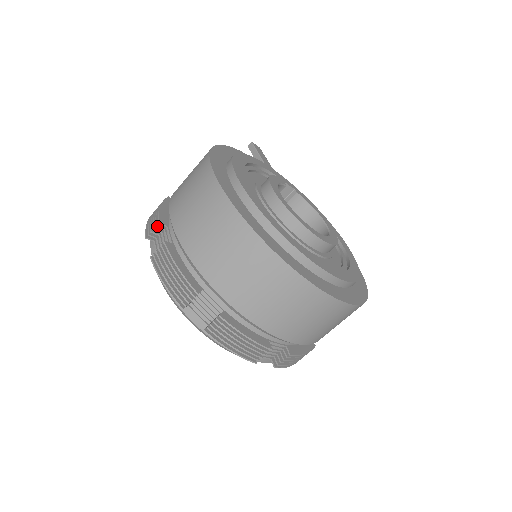
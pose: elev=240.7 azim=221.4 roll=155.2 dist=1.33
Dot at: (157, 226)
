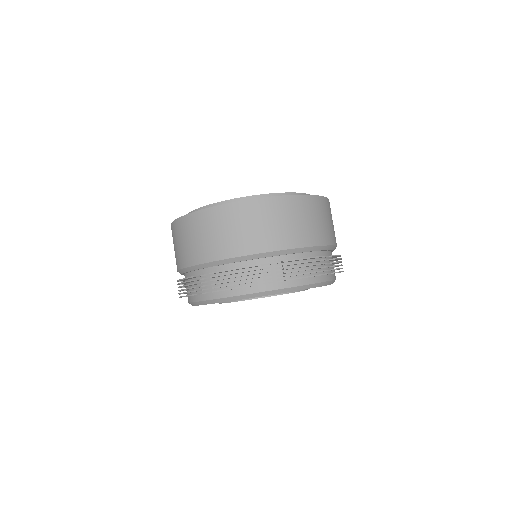
Dot at: (195, 280)
